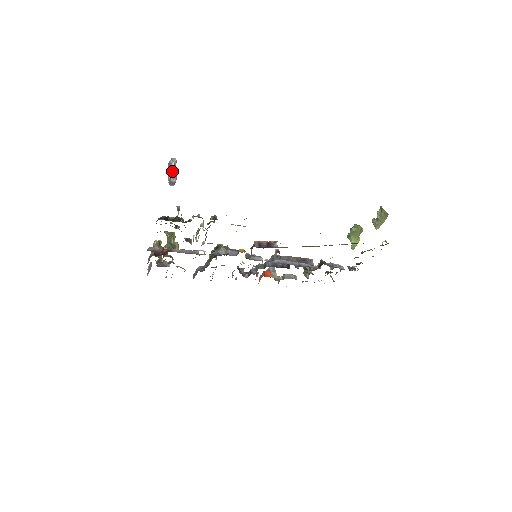
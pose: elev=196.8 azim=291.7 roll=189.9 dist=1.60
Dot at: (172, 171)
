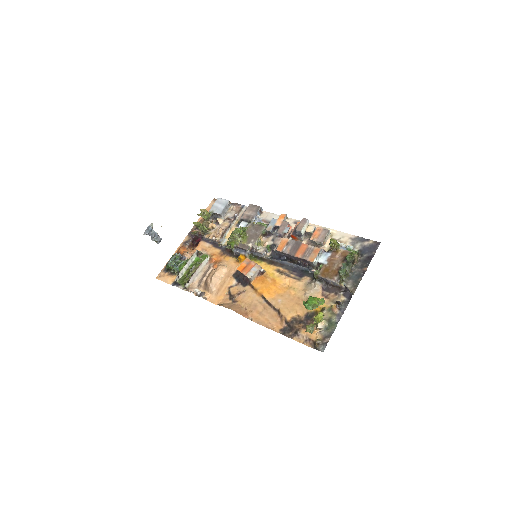
Dot at: occluded
